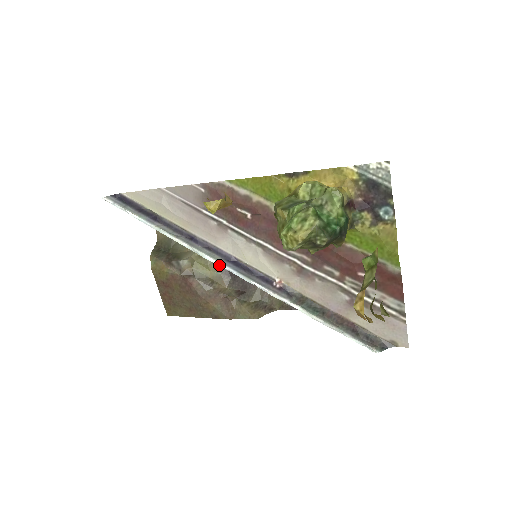
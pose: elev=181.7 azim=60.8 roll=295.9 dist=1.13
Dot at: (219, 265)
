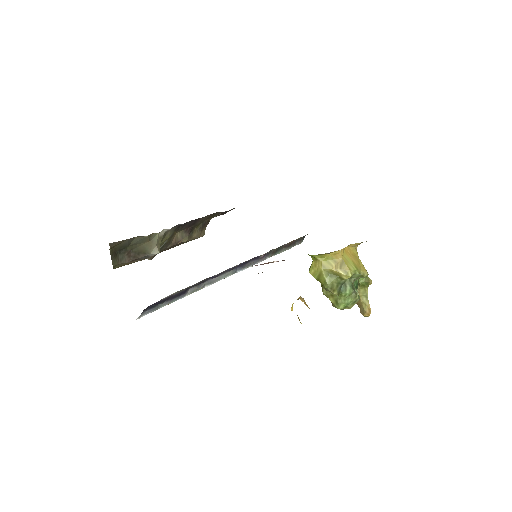
Dot at: occluded
